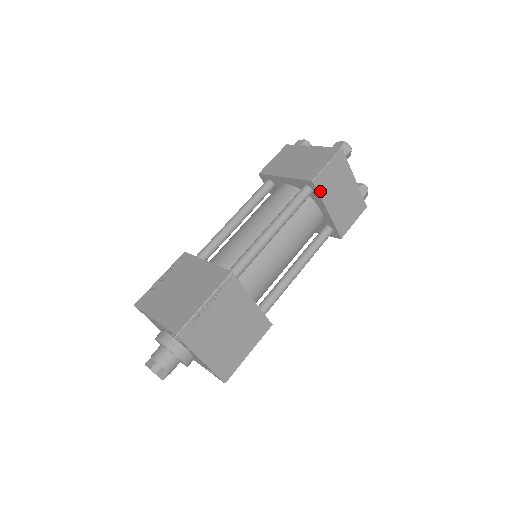
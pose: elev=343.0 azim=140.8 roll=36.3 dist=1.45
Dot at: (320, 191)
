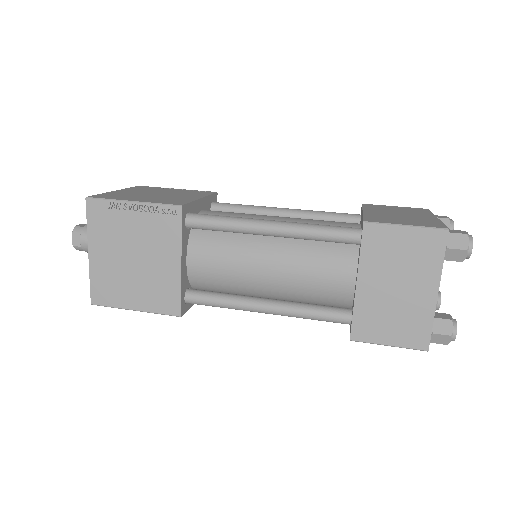
Dot at: (366, 246)
